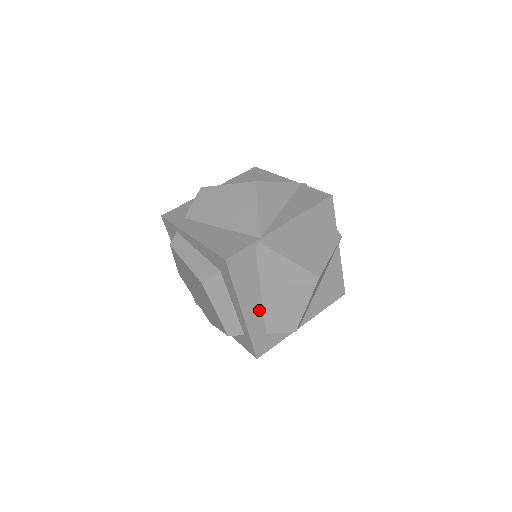
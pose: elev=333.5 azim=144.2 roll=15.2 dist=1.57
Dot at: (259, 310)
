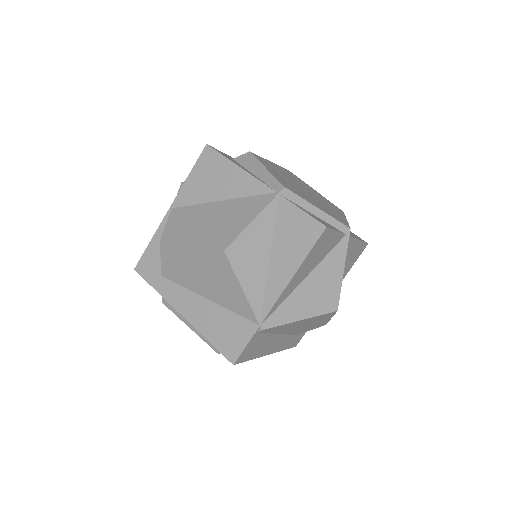
Dot at: (283, 338)
